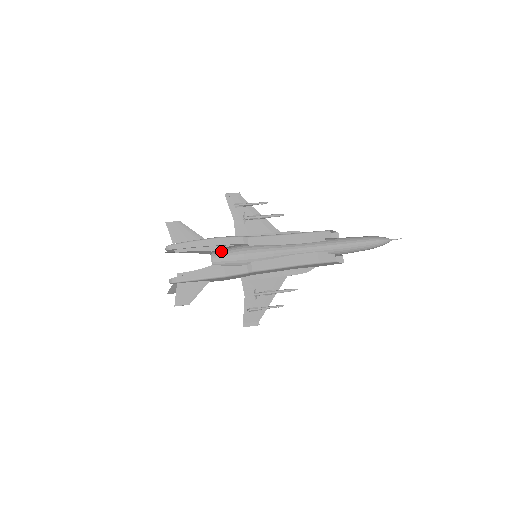
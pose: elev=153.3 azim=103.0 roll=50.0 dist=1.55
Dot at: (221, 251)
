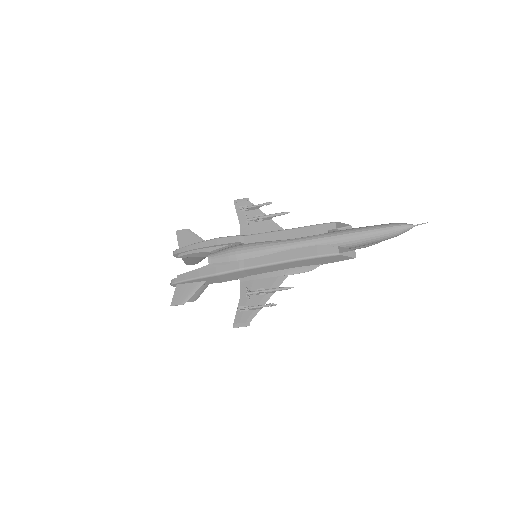
Dot at: (217, 251)
